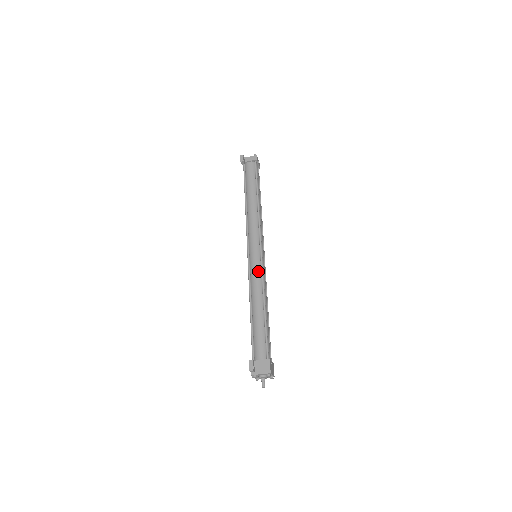
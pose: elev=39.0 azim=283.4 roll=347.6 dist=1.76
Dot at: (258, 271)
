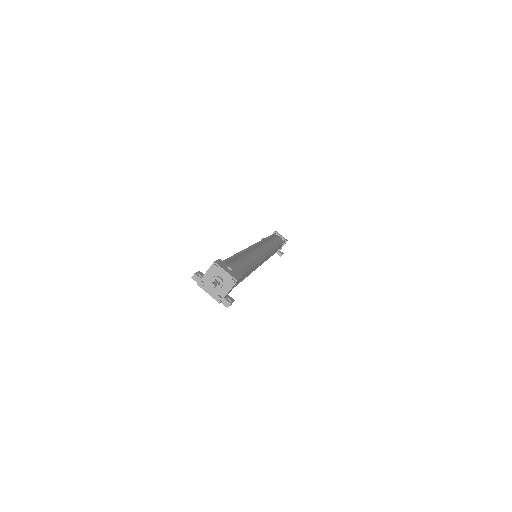
Dot at: occluded
